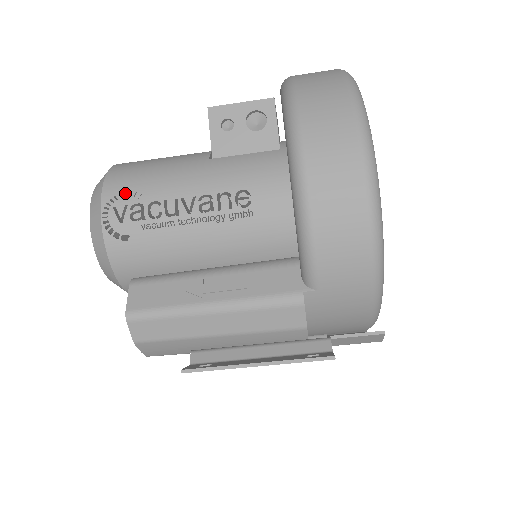
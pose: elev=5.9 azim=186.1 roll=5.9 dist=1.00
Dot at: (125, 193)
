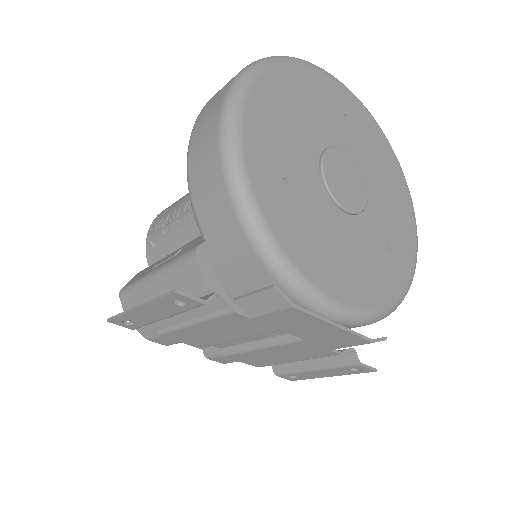
Dot at: (163, 213)
